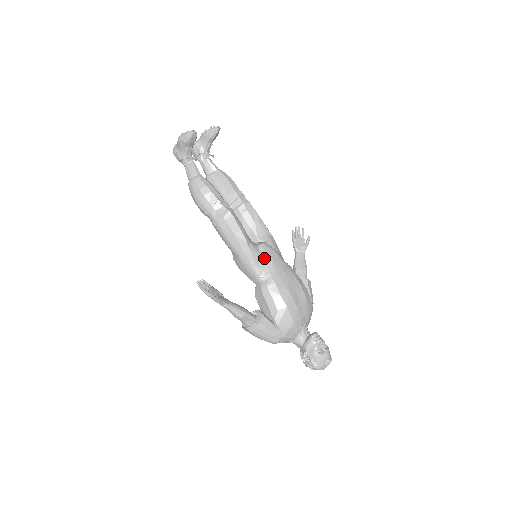
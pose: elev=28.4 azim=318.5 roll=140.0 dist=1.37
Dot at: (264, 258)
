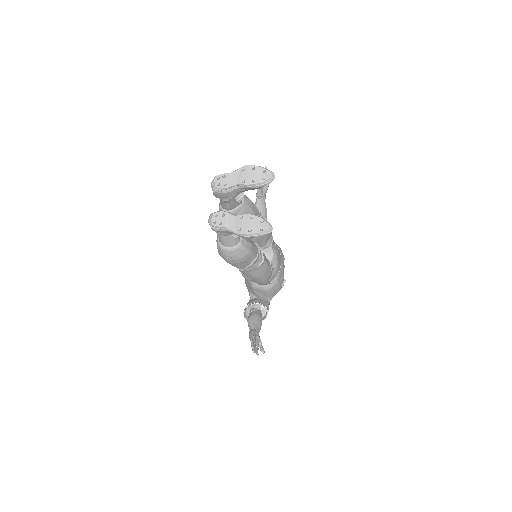
Dot at: (275, 269)
